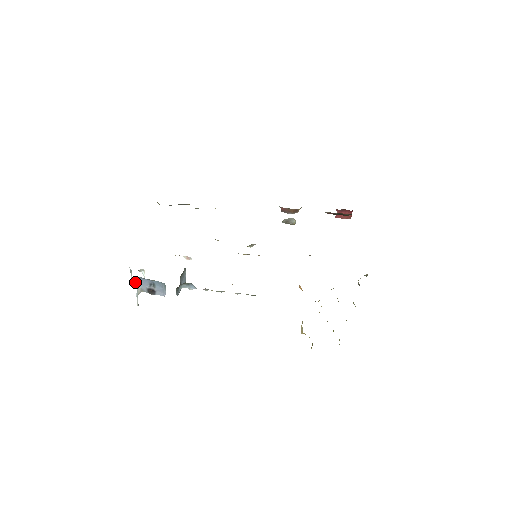
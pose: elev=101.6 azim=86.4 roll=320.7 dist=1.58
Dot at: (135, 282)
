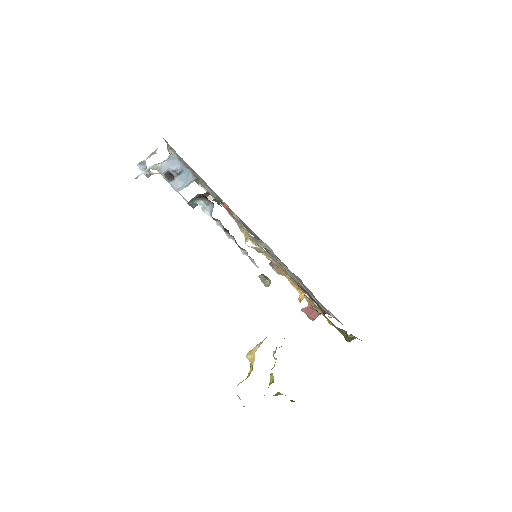
Dot at: occluded
